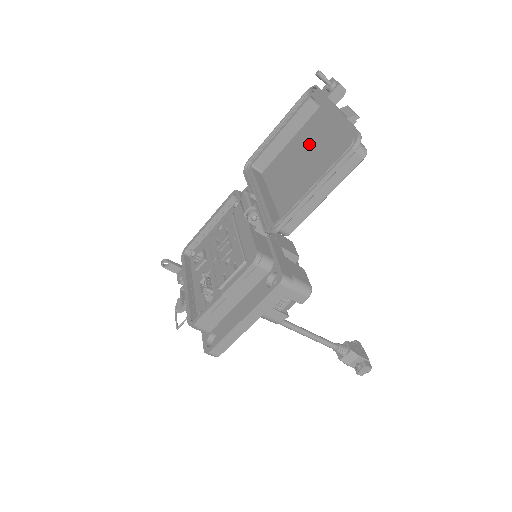
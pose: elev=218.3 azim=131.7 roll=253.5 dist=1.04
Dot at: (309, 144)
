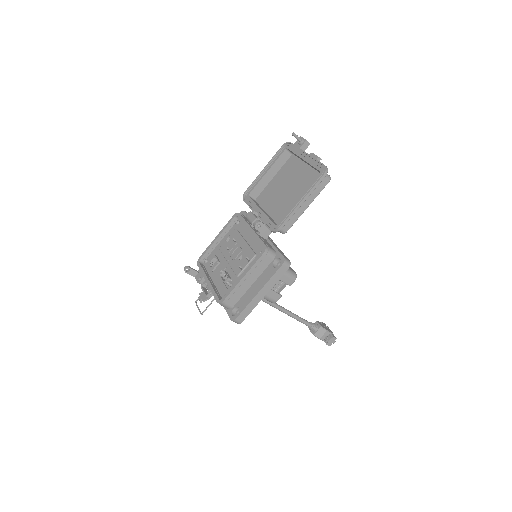
Dot at: (289, 178)
